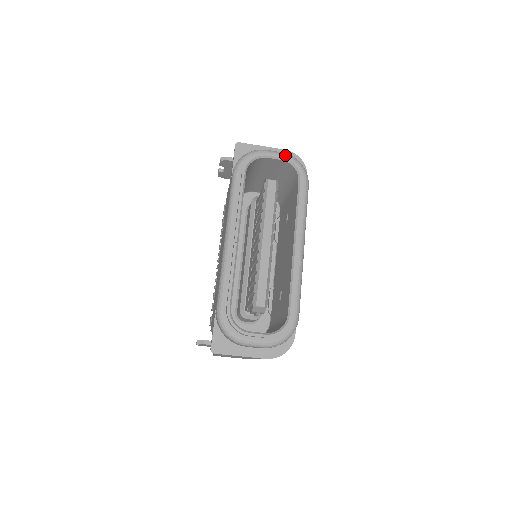
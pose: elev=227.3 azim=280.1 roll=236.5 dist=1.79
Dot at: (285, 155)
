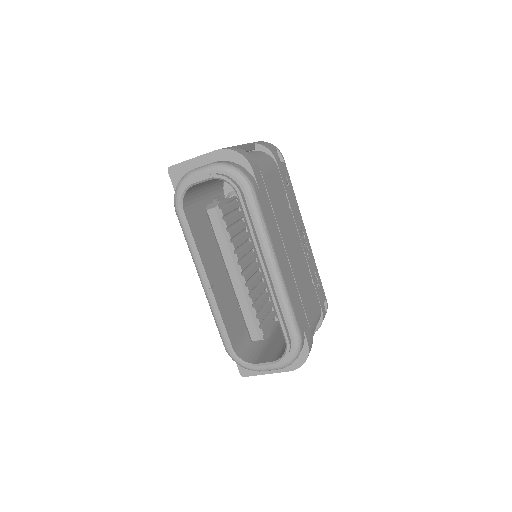
Dot at: (213, 169)
